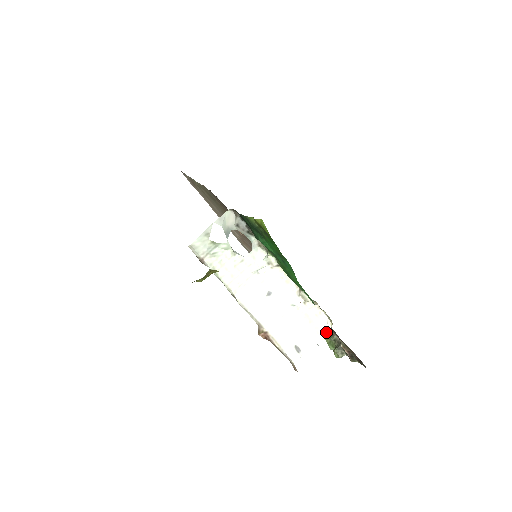
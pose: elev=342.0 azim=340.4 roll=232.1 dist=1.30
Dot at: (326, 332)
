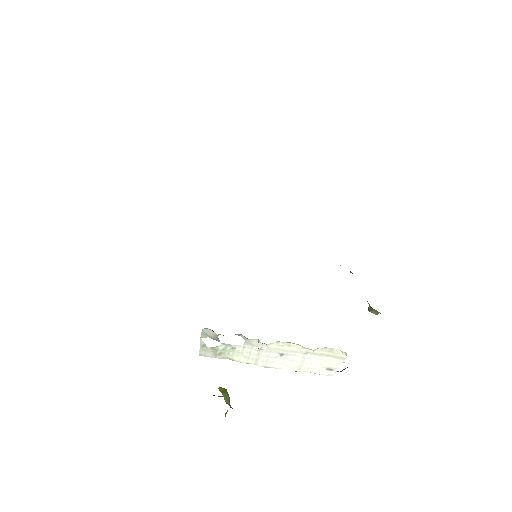
Dot at: (345, 356)
